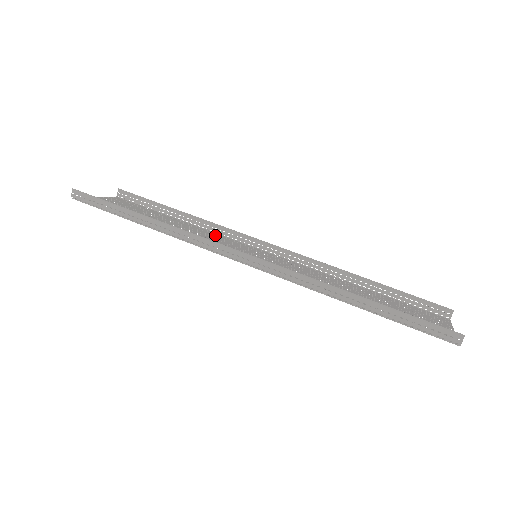
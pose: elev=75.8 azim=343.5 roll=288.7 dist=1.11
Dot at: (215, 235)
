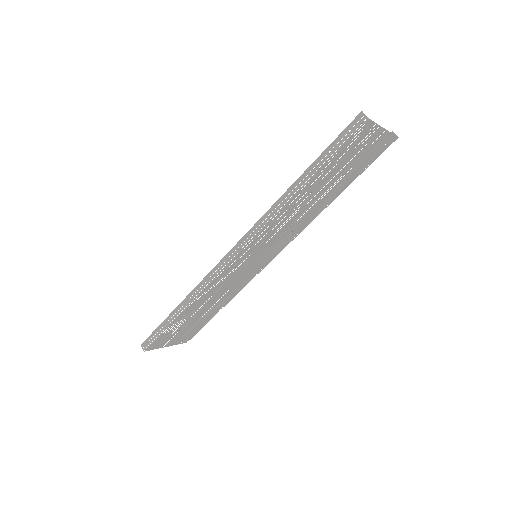
Dot at: occluded
